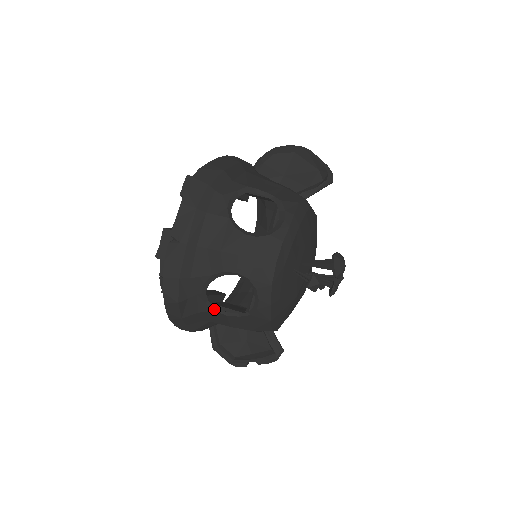
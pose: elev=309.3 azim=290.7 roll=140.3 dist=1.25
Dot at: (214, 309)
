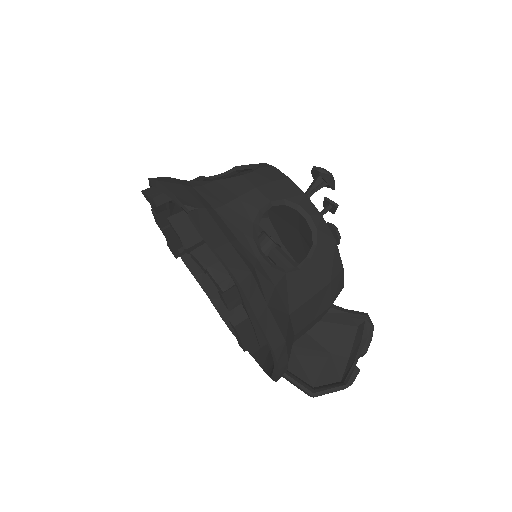
Dot at: (284, 271)
